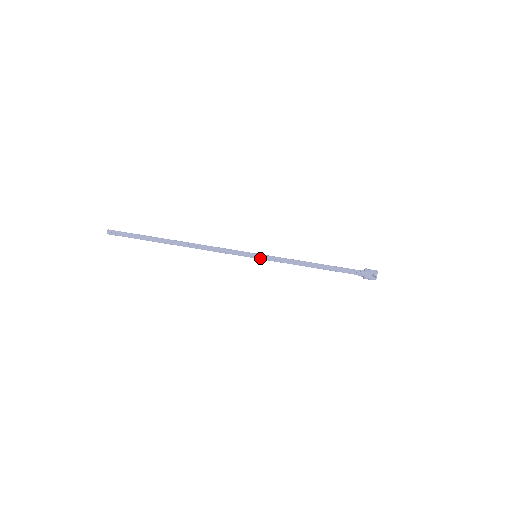
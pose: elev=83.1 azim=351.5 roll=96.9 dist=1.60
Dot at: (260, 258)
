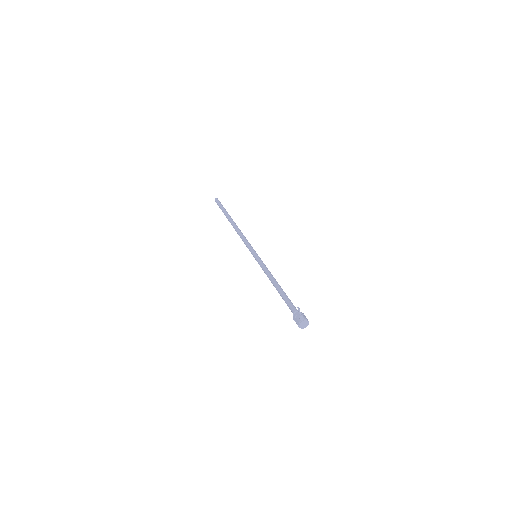
Dot at: (256, 257)
